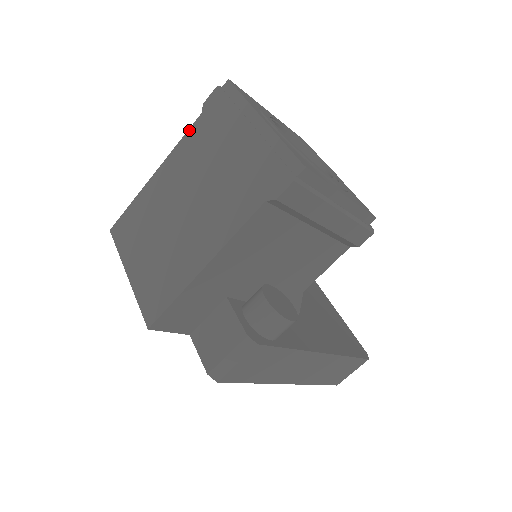
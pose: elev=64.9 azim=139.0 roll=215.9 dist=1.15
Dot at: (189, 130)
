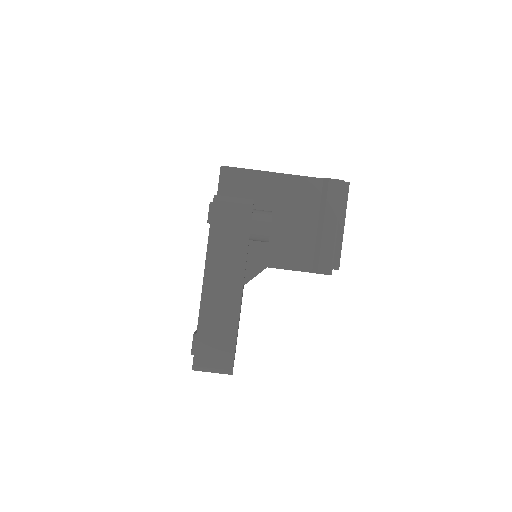
Dot at: occluded
